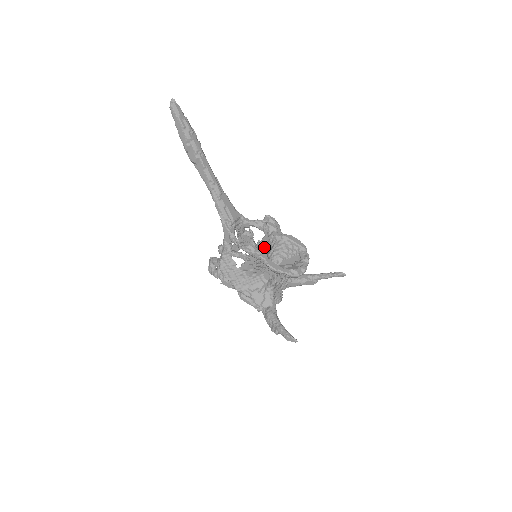
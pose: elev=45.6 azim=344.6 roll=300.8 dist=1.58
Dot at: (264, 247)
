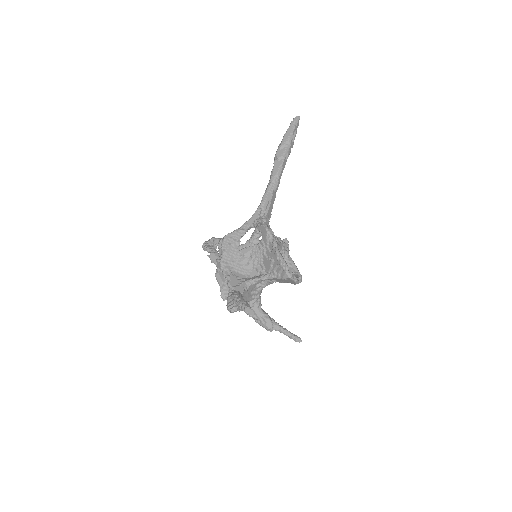
Dot at: (279, 241)
